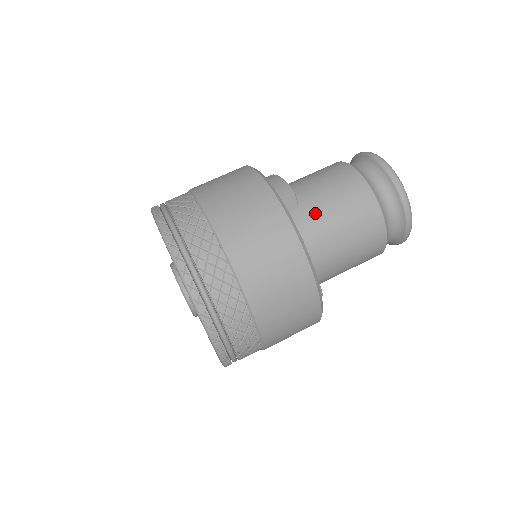
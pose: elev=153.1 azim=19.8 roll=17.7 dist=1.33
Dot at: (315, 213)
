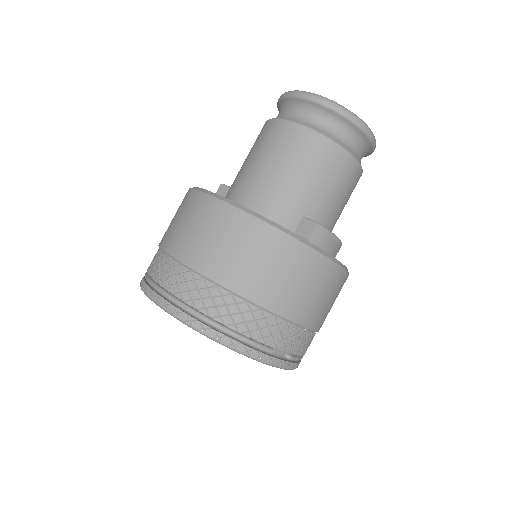
Dot at: (236, 176)
